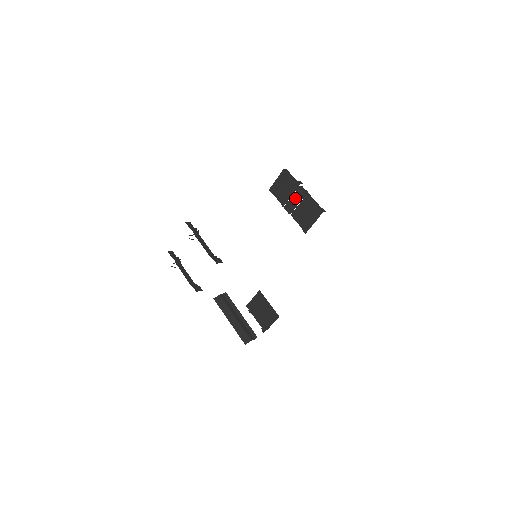
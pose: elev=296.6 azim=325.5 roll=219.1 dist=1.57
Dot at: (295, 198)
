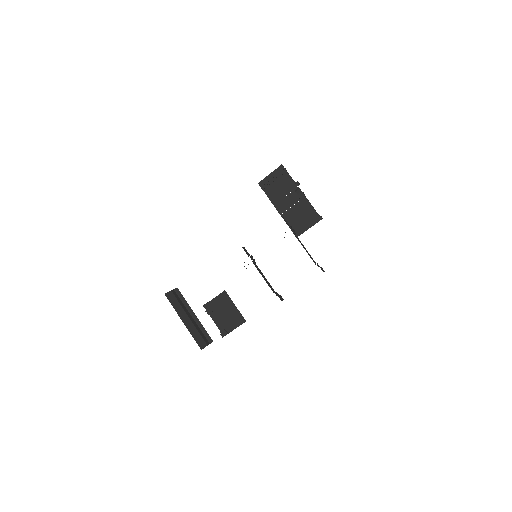
Dot at: (290, 198)
